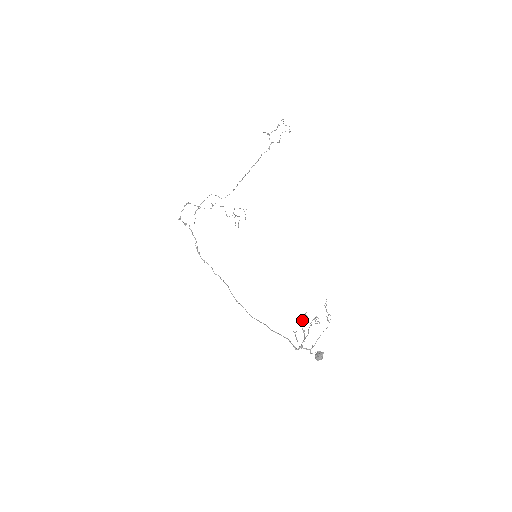
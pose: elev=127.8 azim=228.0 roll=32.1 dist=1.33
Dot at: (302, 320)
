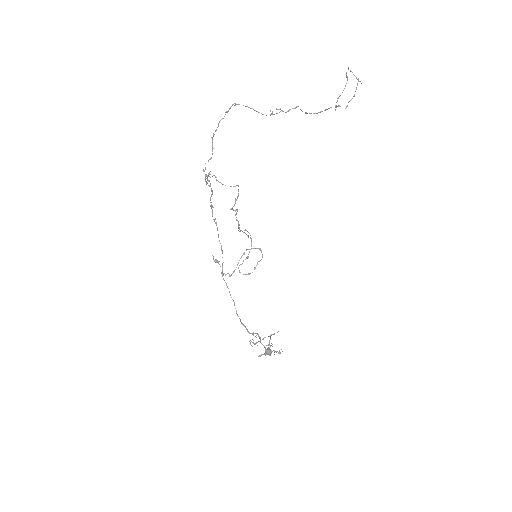
Dot at: occluded
